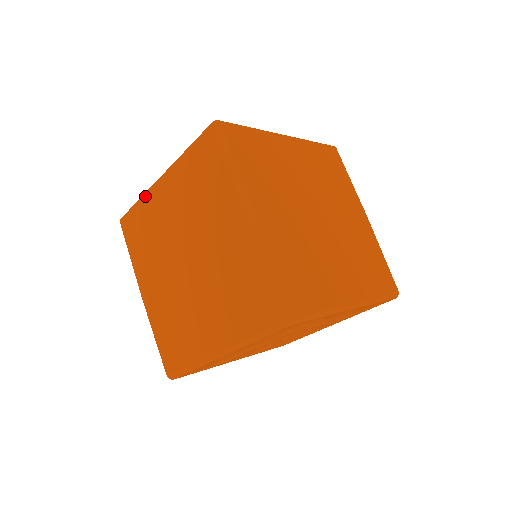
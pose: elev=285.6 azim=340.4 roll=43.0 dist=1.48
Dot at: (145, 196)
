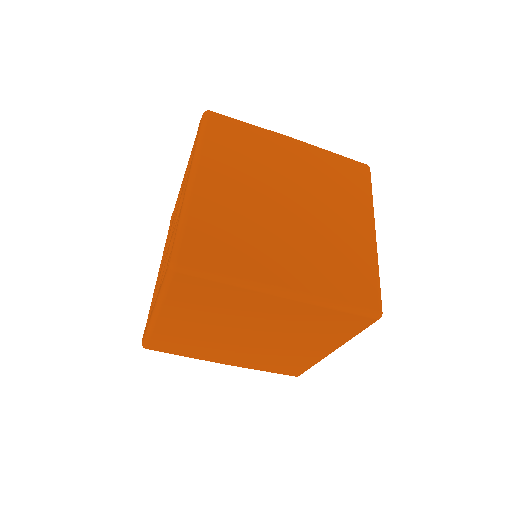
Dot at: occluded
